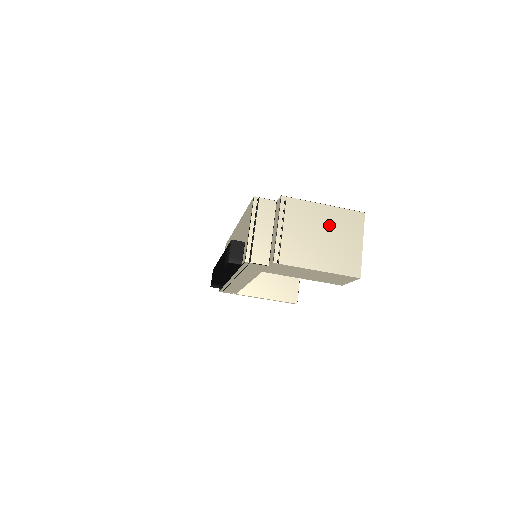
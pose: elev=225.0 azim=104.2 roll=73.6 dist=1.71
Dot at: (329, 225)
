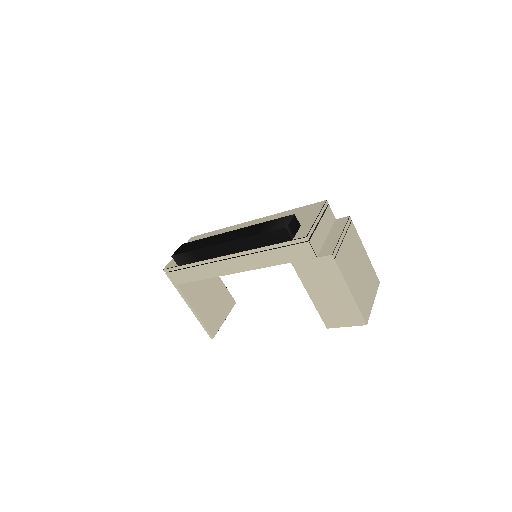
Dot at: (364, 267)
